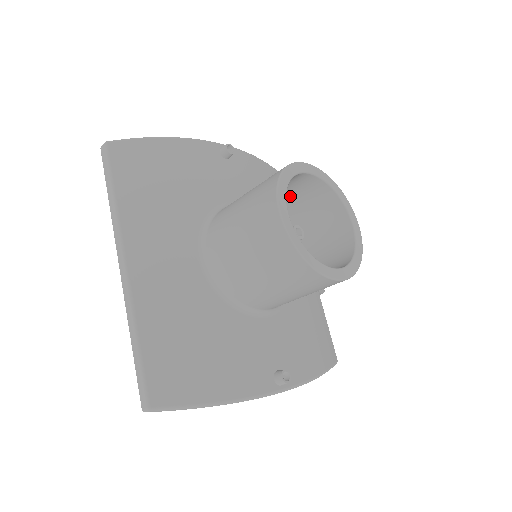
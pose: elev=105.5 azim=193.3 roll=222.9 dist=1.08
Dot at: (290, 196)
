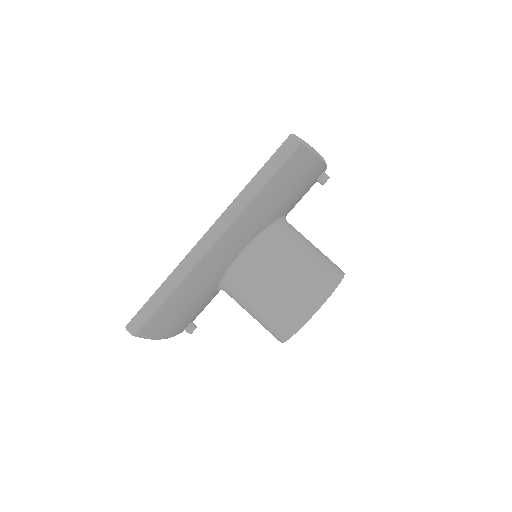
Dot at: occluded
